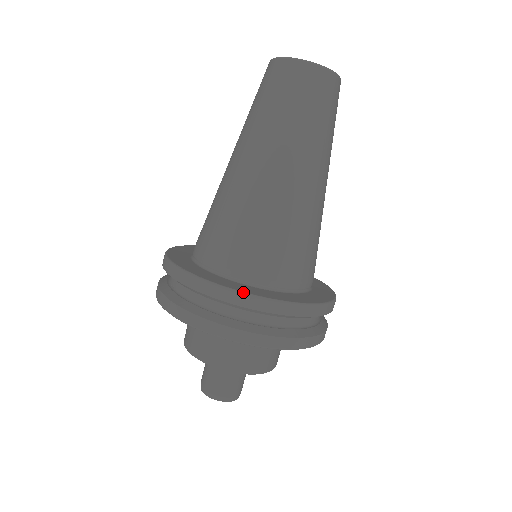
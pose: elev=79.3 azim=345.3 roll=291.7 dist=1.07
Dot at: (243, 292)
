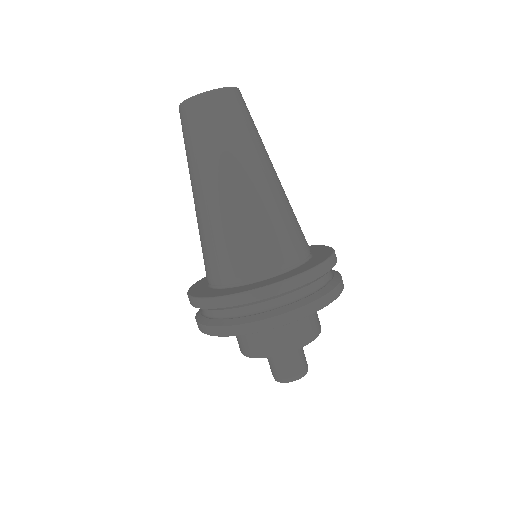
Dot at: (317, 266)
